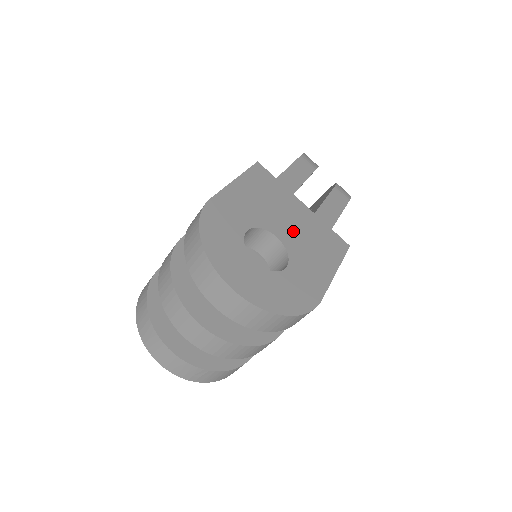
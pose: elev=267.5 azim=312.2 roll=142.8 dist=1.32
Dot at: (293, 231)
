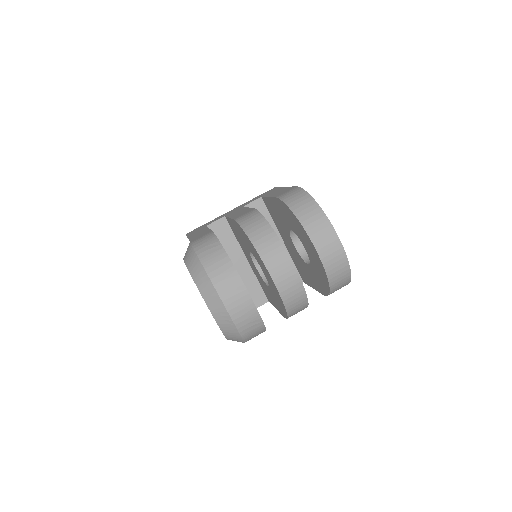
Dot at: occluded
